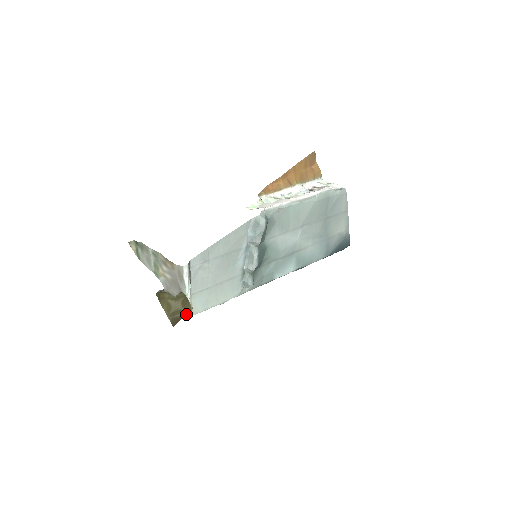
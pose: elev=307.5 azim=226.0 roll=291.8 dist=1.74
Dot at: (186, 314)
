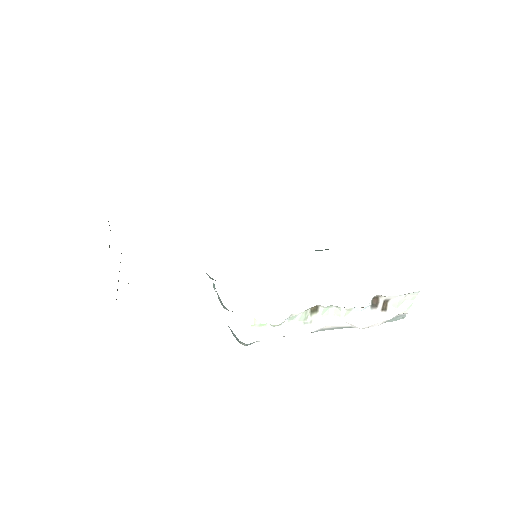
Dot at: occluded
